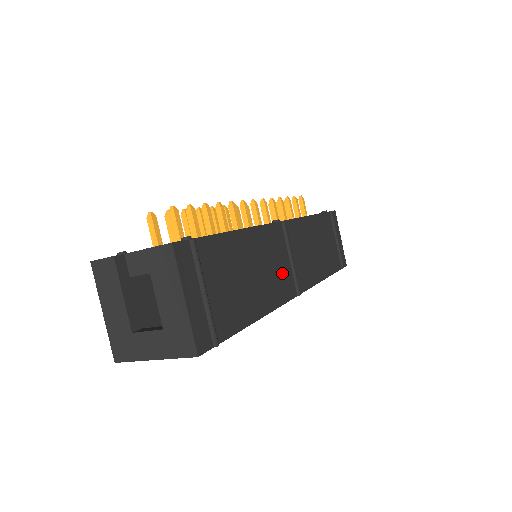
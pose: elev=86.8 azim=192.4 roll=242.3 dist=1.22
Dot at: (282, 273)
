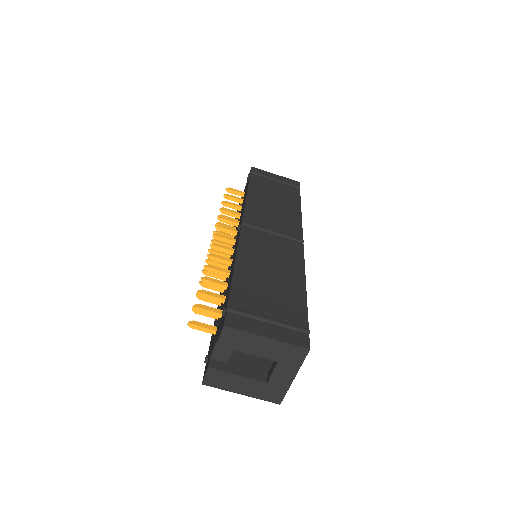
Dot at: (281, 247)
